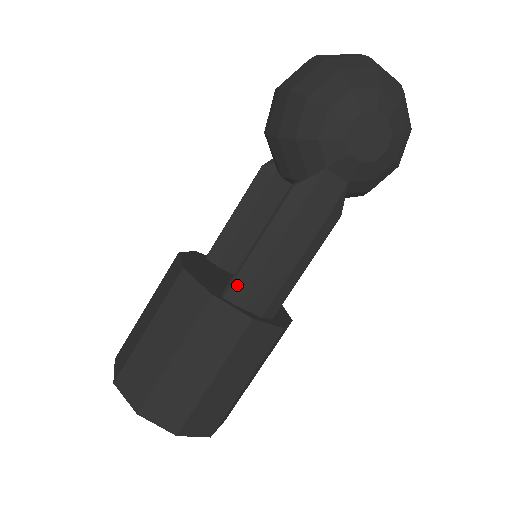
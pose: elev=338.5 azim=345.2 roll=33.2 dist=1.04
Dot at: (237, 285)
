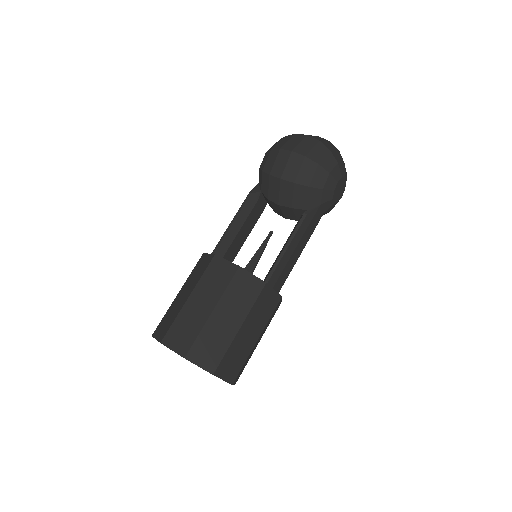
Dot at: (274, 276)
